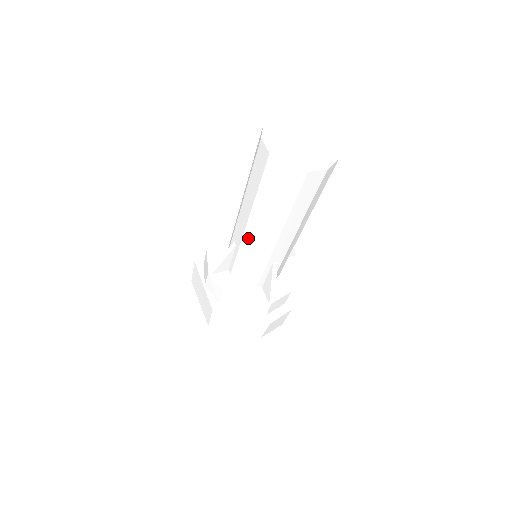
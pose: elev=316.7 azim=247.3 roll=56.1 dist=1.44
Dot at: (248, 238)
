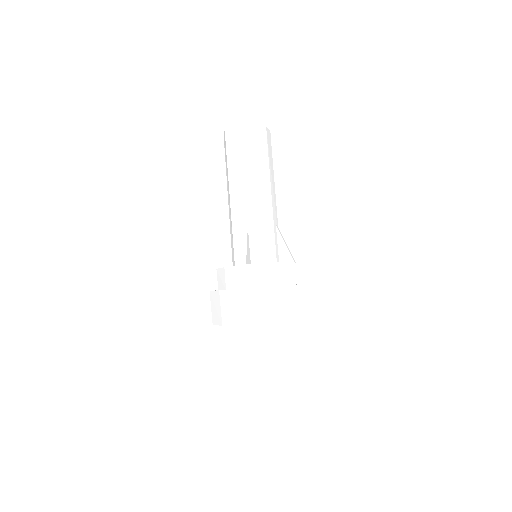
Dot at: (255, 205)
